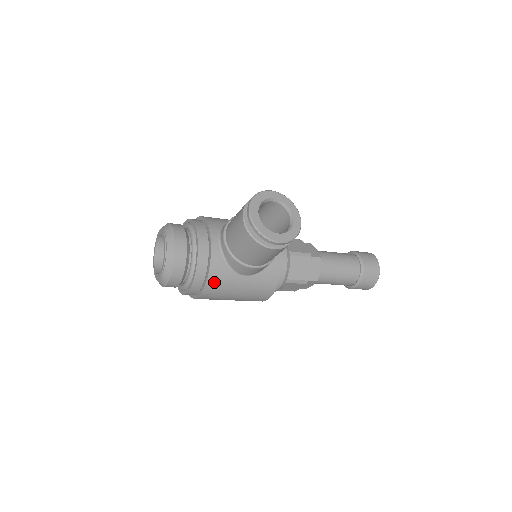
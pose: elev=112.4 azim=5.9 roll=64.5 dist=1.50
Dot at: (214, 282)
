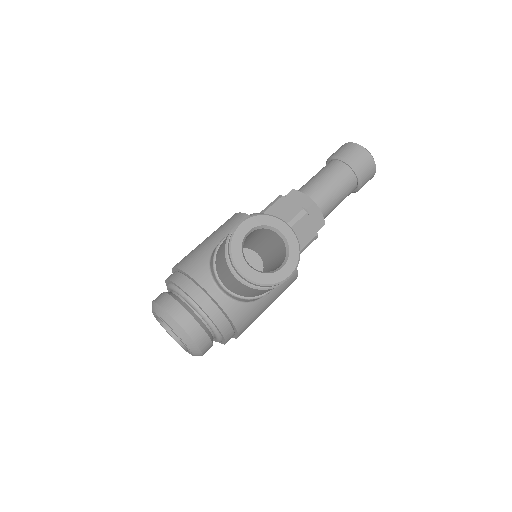
Dot at: (243, 324)
